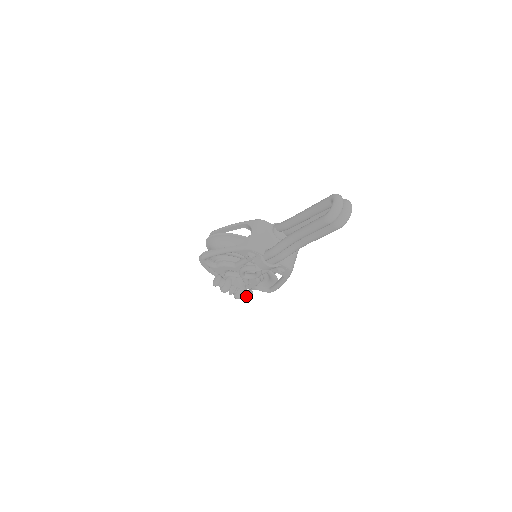
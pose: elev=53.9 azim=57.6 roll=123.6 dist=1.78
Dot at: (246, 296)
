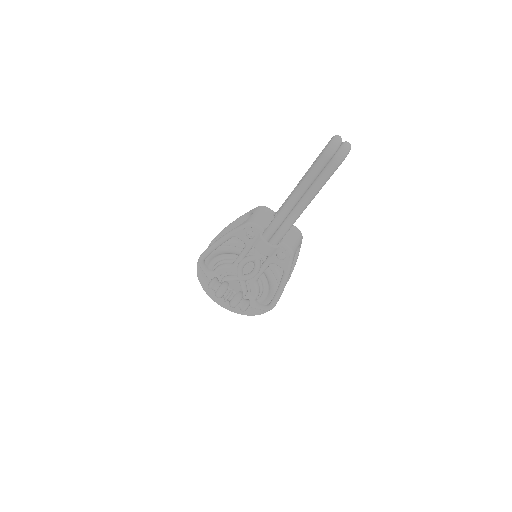
Dot at: (243, 304)
